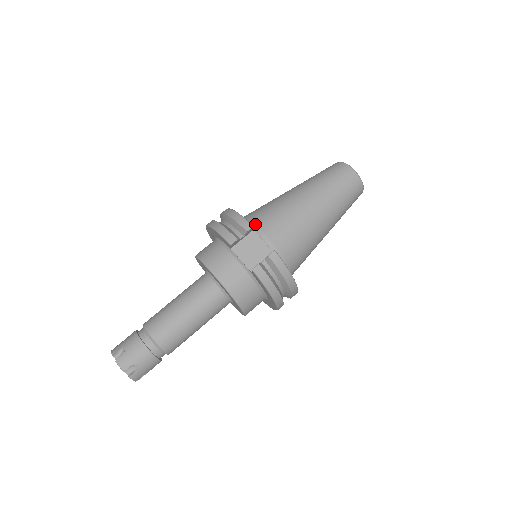
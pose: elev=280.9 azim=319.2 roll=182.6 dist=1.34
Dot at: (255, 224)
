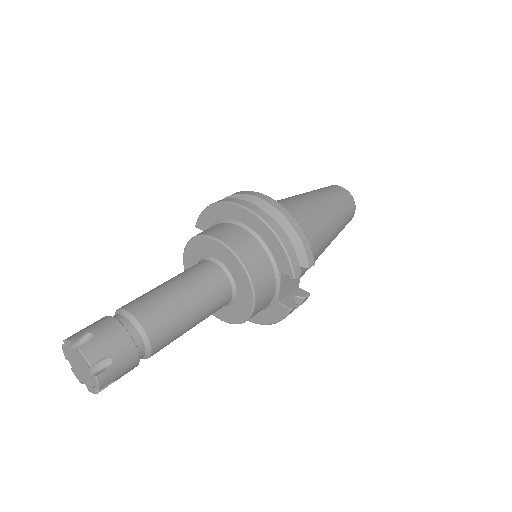
Dot at: occluded
